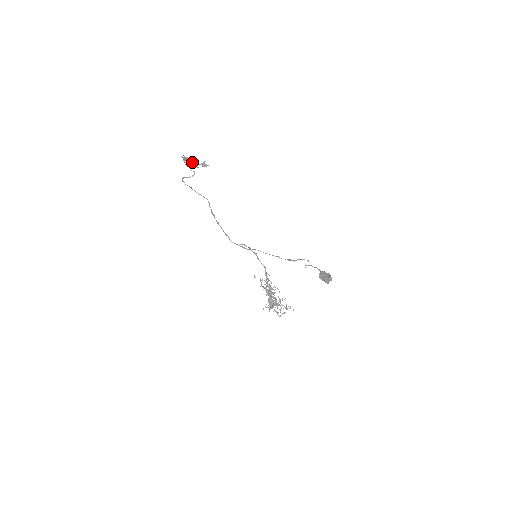
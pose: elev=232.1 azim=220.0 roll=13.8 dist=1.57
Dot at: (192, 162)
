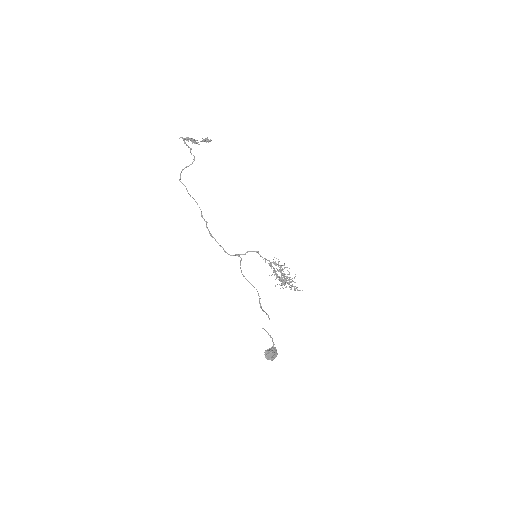
Dot at: (193, 140)
